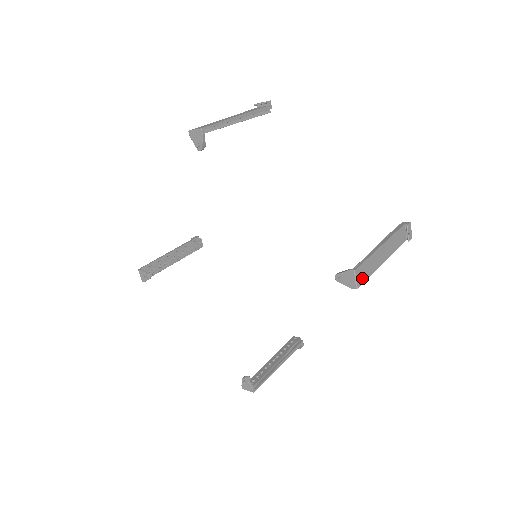
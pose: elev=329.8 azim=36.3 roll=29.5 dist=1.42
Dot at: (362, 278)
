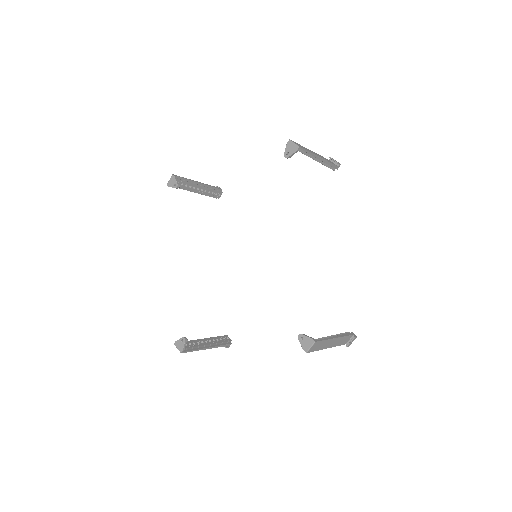
Dot at: (301, 147)
